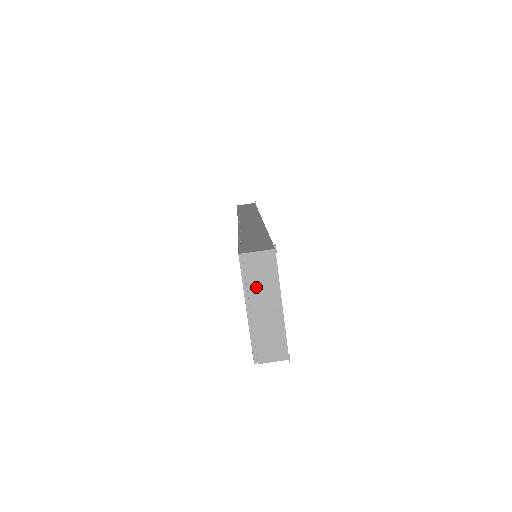
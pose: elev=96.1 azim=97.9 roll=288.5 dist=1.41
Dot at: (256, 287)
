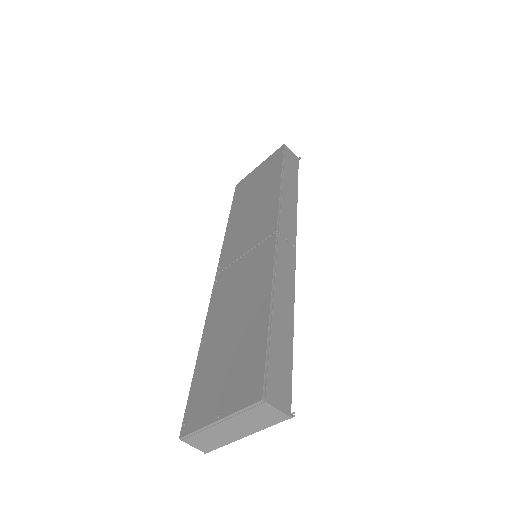
Dot at: (245, 419)
